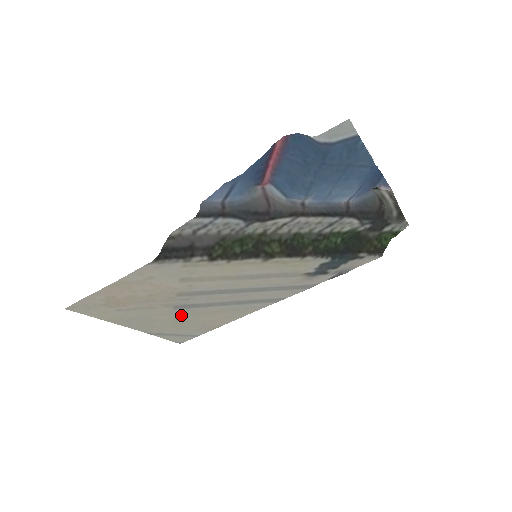
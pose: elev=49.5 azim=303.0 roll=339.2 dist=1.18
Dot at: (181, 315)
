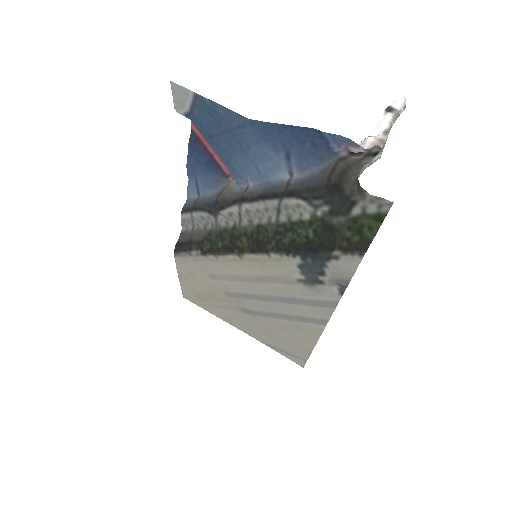
Dot at: (259, 323)
